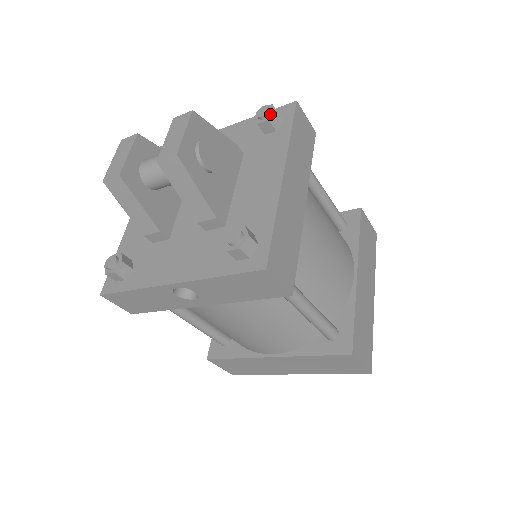
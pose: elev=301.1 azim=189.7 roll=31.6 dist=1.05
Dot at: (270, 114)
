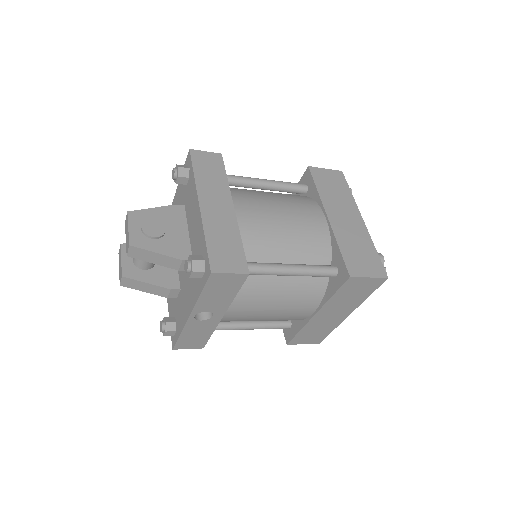
Dot at: (177, 172)
